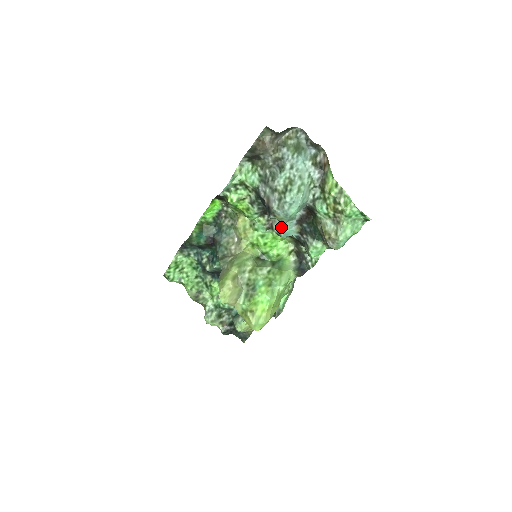
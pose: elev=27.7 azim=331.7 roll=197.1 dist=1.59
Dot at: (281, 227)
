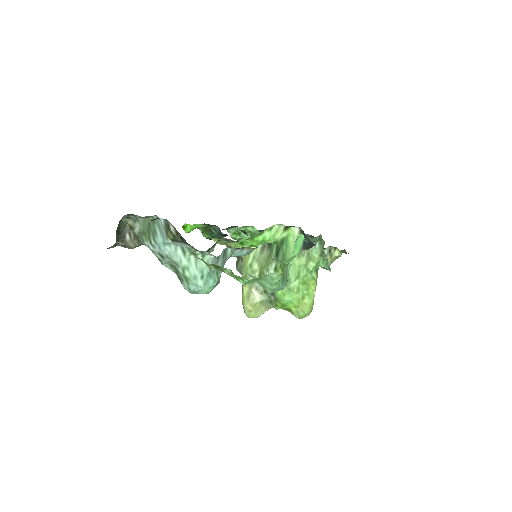
Dot at: occluded
